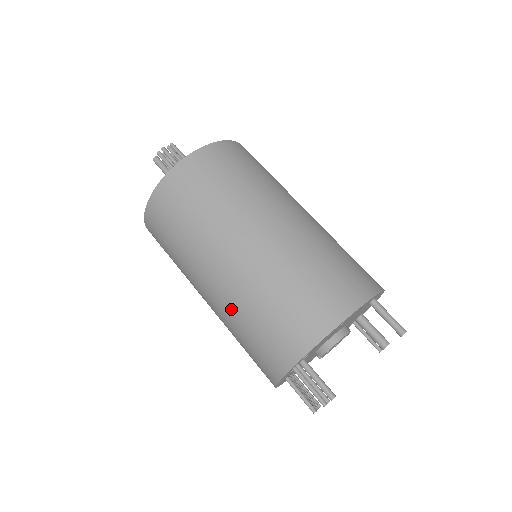
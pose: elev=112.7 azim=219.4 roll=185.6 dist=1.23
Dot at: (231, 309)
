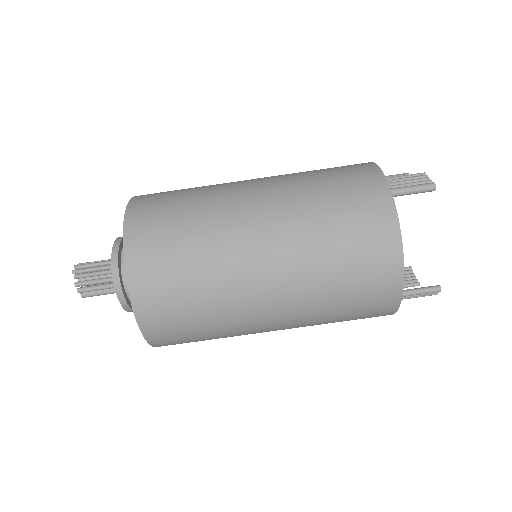
Dot at: occluded
